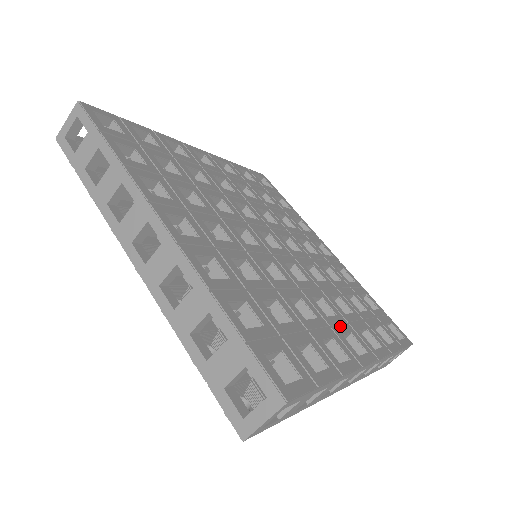
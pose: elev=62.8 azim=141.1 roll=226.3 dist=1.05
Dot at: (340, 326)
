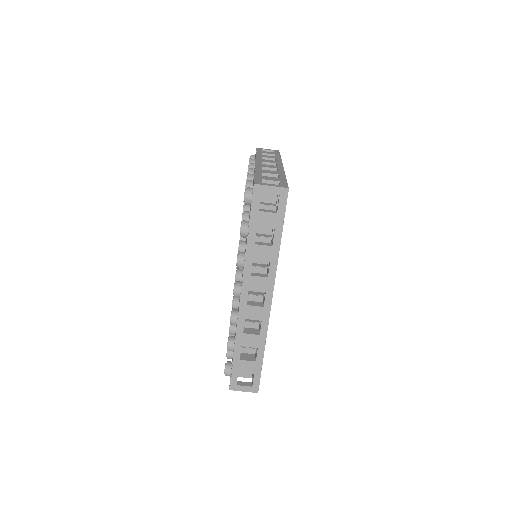
Dot at: occluded
